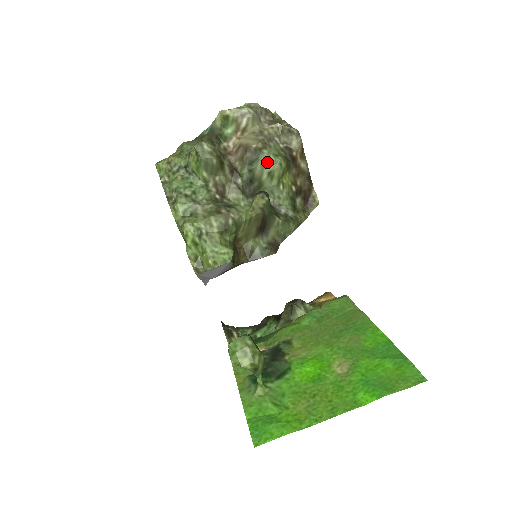
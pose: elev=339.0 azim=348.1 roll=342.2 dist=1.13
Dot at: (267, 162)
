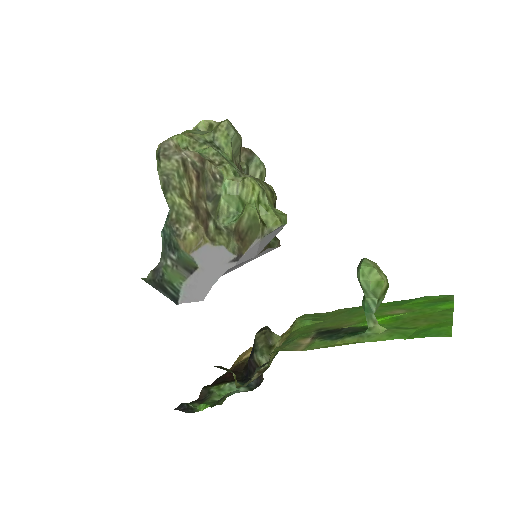
Dot at: (259, 163)
